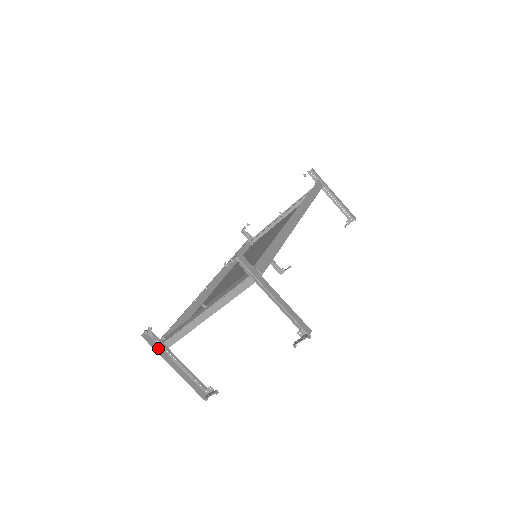
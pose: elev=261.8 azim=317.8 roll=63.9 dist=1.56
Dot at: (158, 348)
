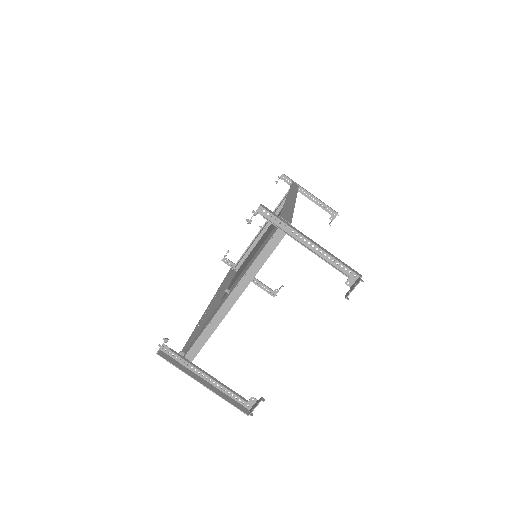
Dot at: (179, 365)
